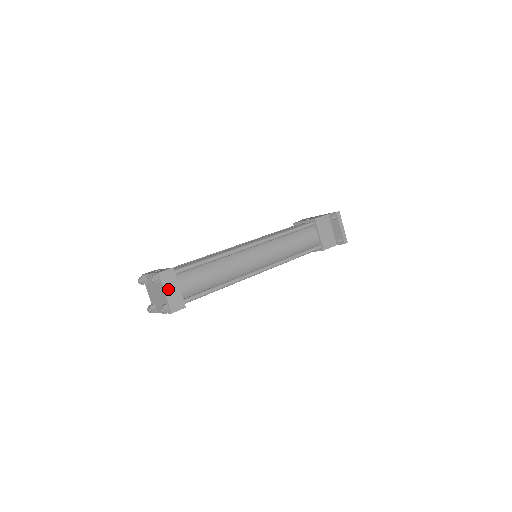
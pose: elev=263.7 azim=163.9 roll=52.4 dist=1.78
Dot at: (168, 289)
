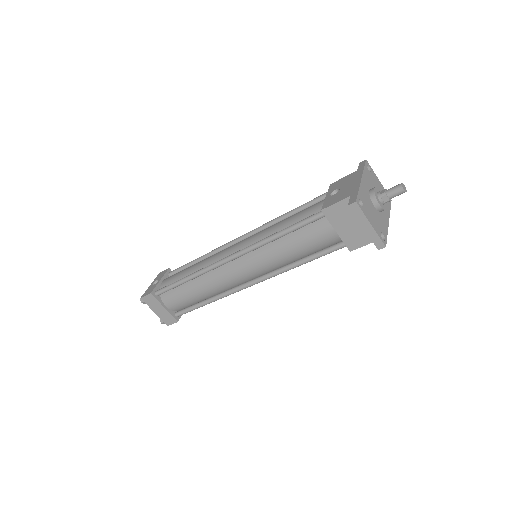
Dot at: (155, 309)
